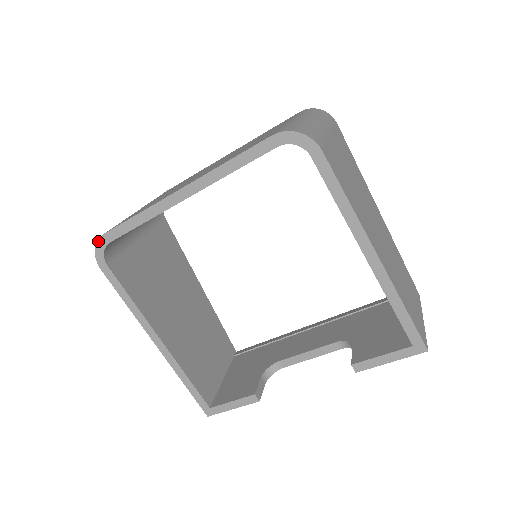
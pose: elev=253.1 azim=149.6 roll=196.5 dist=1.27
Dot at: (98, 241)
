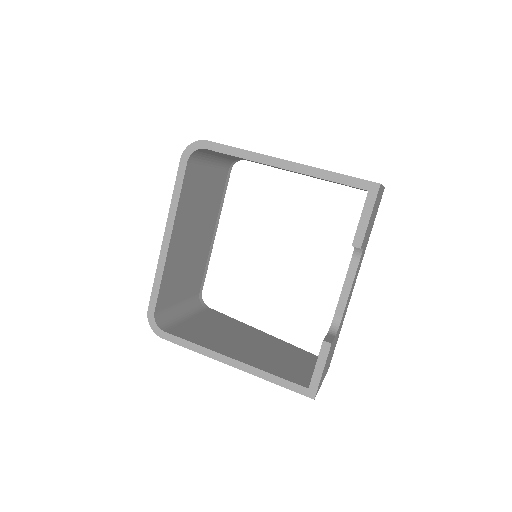
Dot at: (148, 318)
